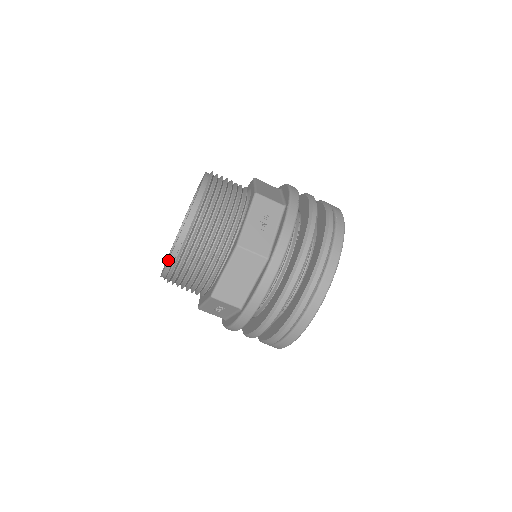
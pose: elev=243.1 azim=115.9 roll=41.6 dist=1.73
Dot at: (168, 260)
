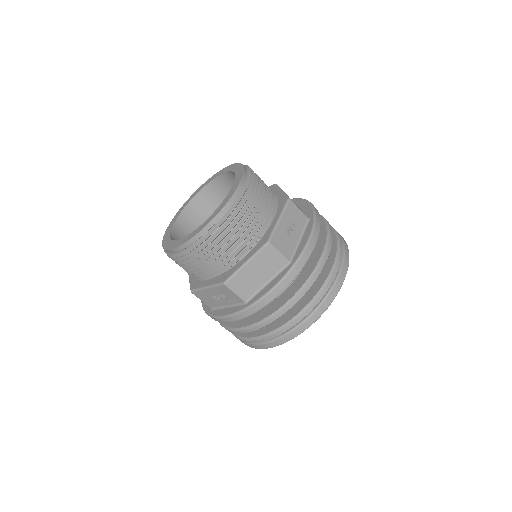
Dot at: (193, 236)
